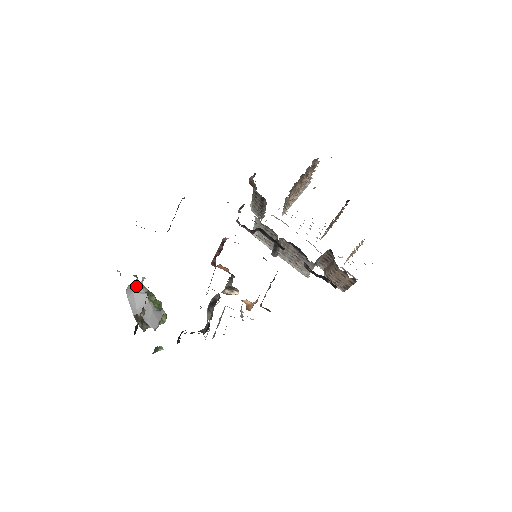
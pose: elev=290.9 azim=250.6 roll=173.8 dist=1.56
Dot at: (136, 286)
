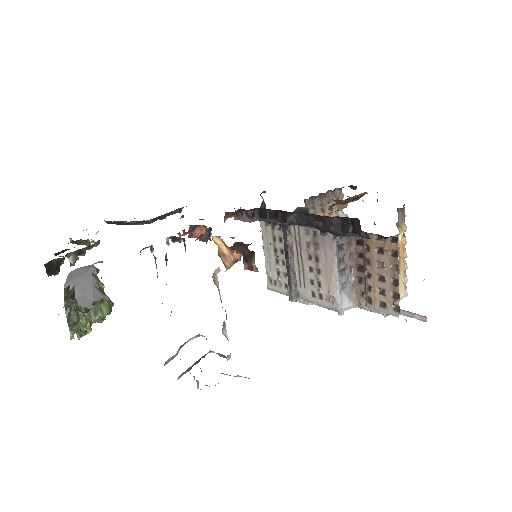
Dot at: occluded
